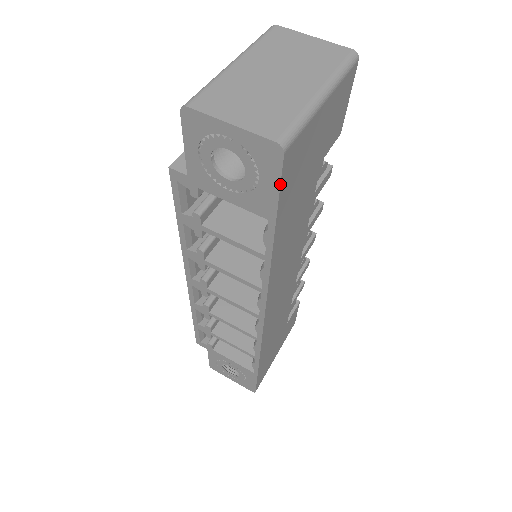
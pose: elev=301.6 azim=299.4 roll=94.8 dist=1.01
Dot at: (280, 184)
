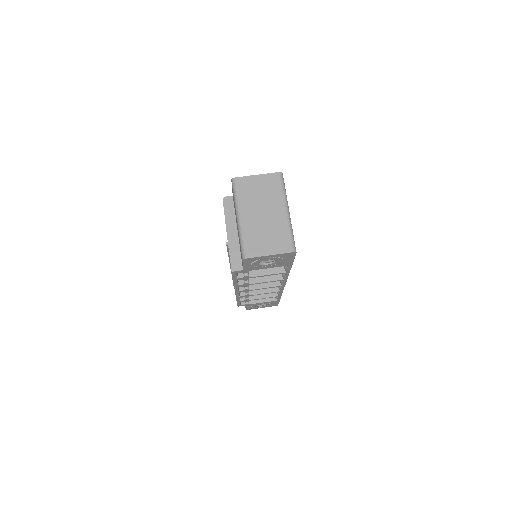
Dot at: occluded
